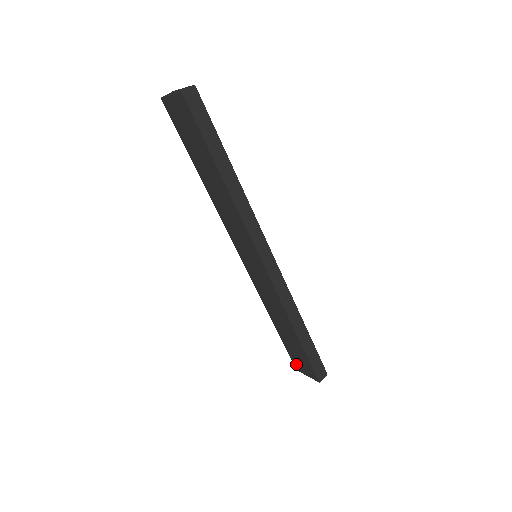
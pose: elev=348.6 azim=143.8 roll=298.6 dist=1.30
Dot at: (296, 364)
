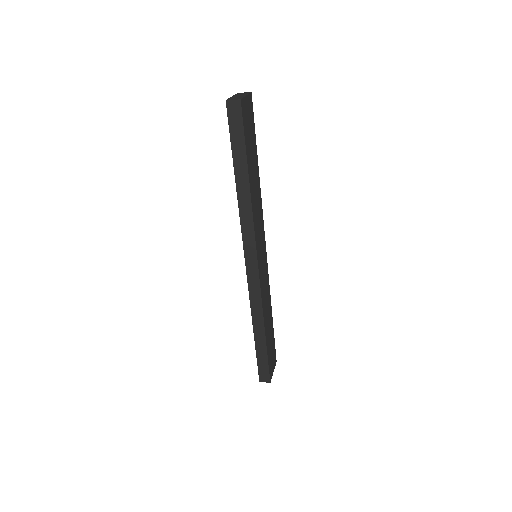
Dot at: occluded
